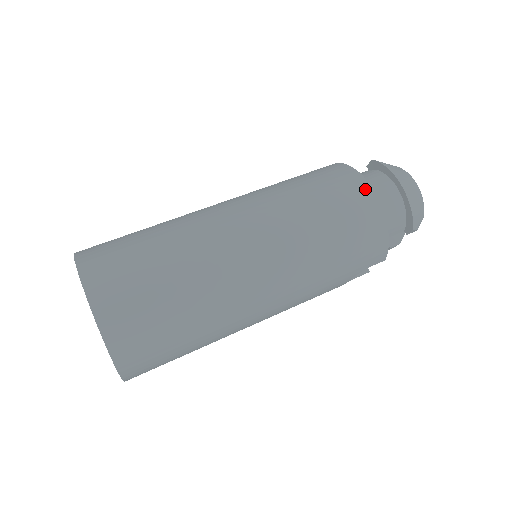
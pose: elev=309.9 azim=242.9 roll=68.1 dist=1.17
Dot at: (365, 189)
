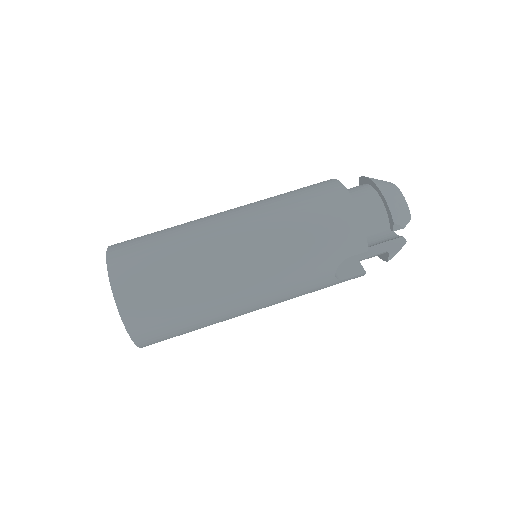
Dot at: (339, 188)
